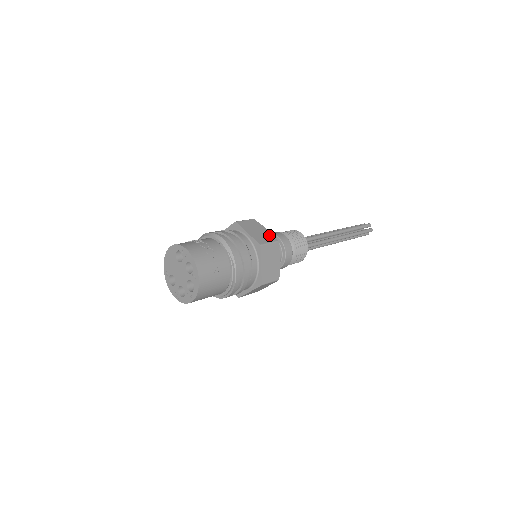
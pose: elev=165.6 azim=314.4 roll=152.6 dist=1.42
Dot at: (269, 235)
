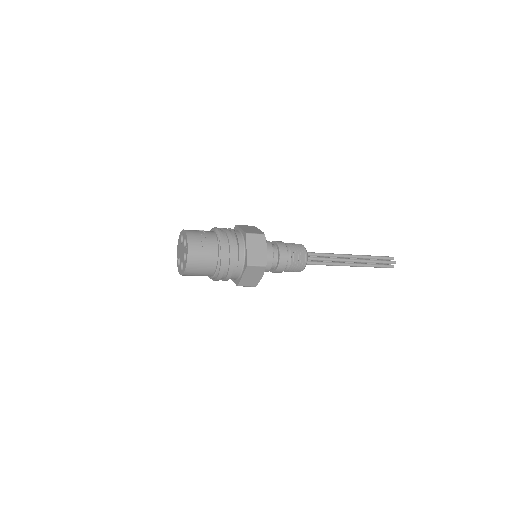
Dot at: (259, 231)
